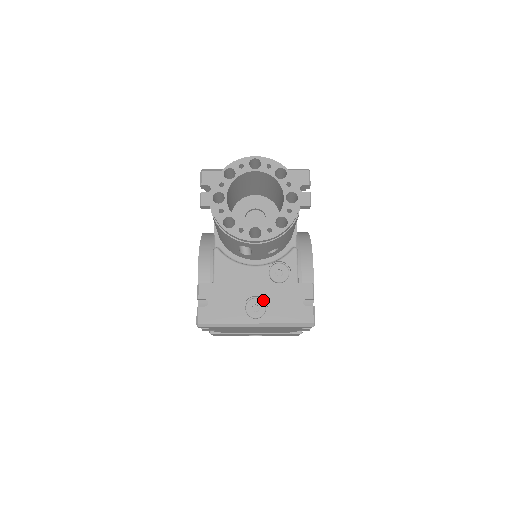
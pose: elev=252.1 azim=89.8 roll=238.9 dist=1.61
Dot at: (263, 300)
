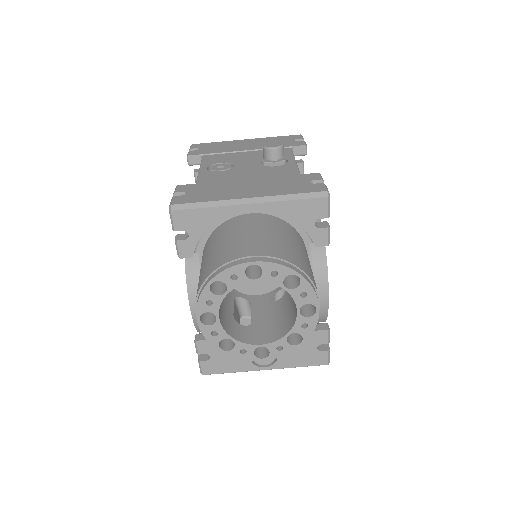
Dot at: occluded
